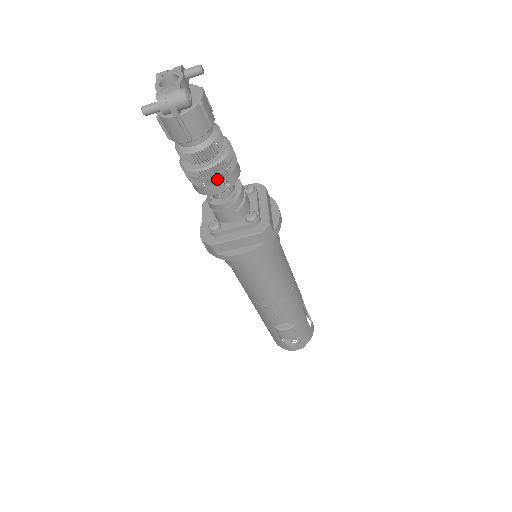
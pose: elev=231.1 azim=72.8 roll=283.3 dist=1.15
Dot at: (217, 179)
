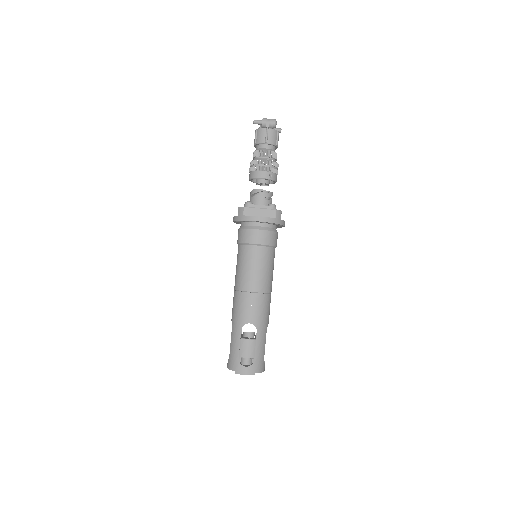
Dot at: (268, 168)
